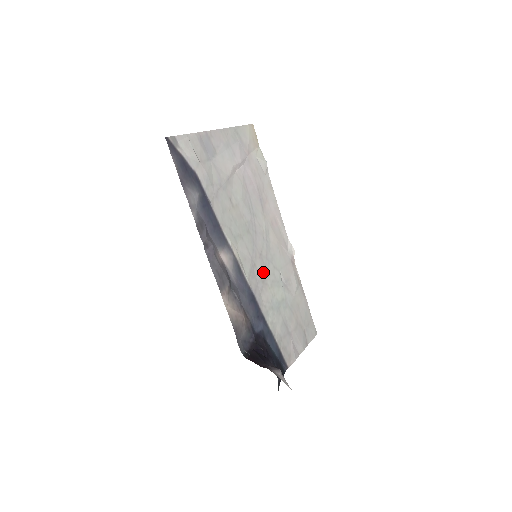
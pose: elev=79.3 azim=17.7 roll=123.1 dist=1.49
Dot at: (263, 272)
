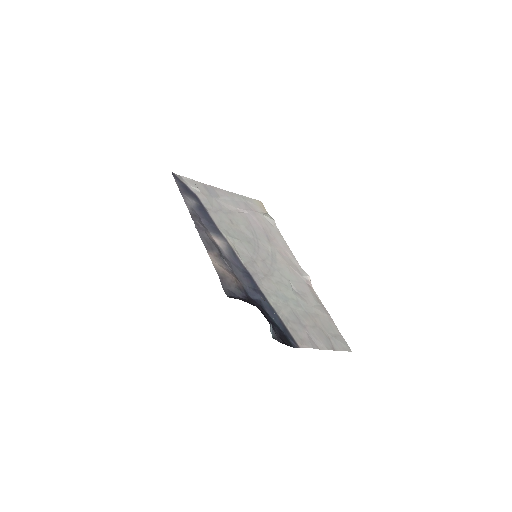
Dot at: (266, 271)
